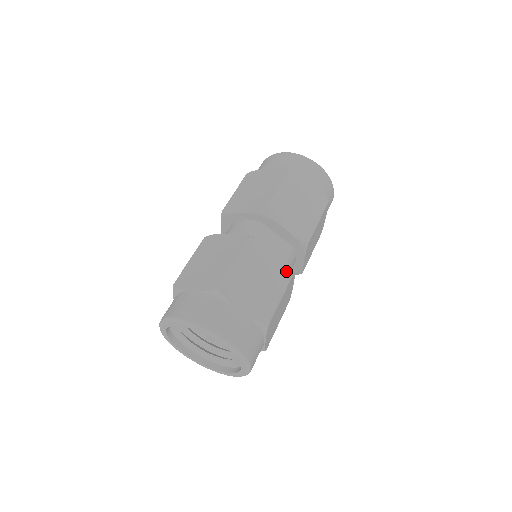
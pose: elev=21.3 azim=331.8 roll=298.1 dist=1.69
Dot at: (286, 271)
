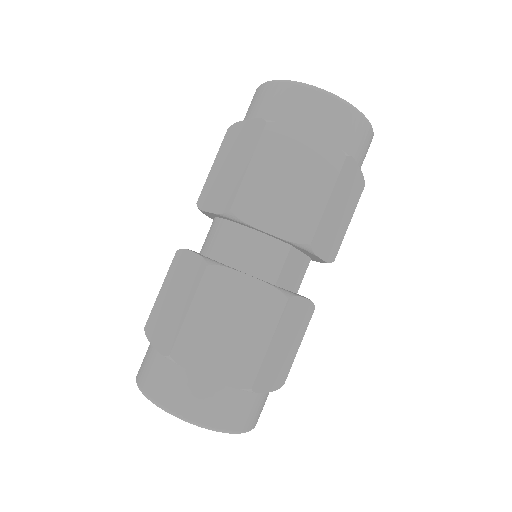
Dot at: (309, 313)
